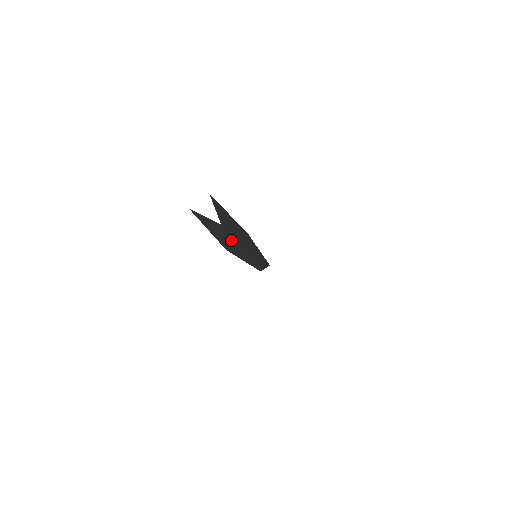
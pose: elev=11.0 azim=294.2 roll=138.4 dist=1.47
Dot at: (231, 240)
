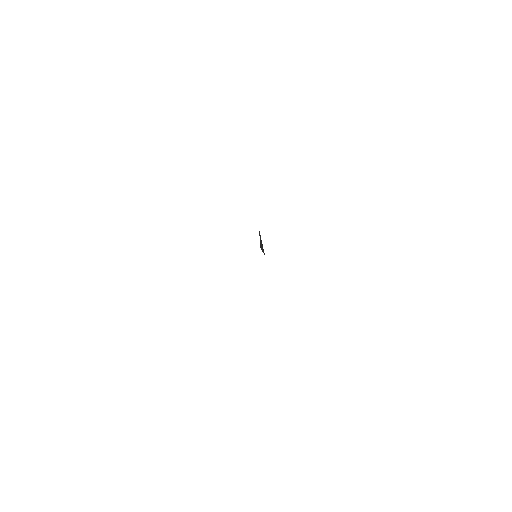
Dot at: occluded
